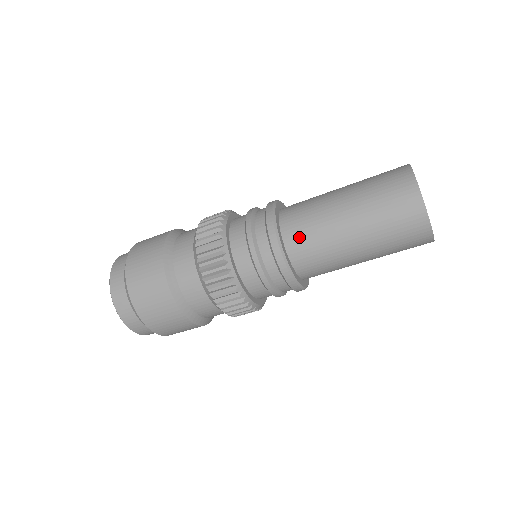
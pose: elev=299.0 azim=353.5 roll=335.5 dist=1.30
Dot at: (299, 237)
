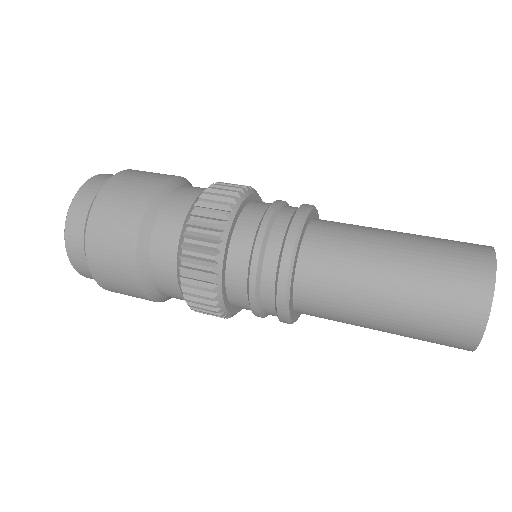
Dot at: (318, 267)
